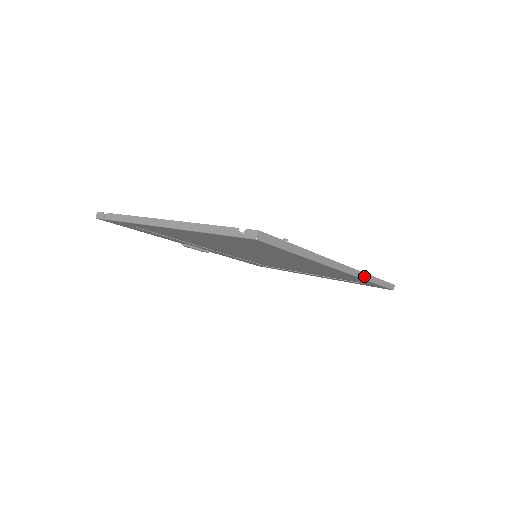
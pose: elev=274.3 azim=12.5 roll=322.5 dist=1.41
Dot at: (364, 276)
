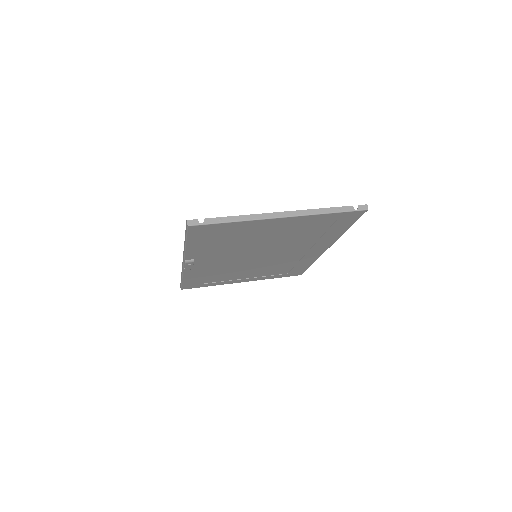
Dot at: occluded
